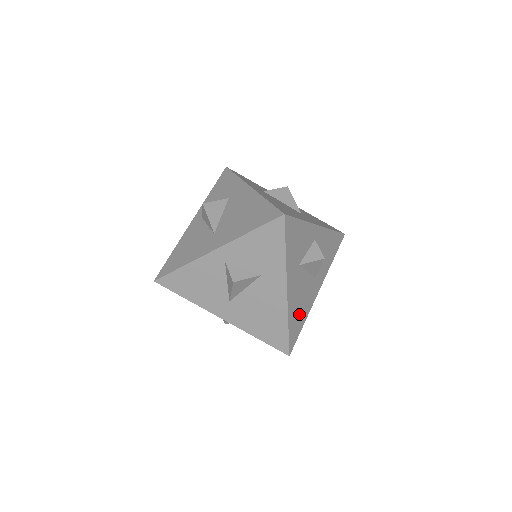
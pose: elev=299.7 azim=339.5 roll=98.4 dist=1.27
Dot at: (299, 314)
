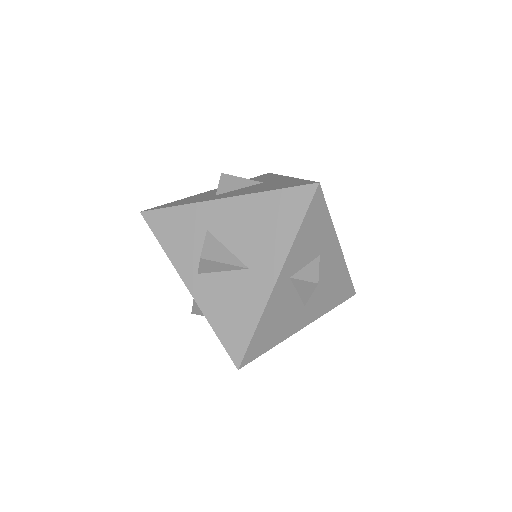
Dot at: occluded
